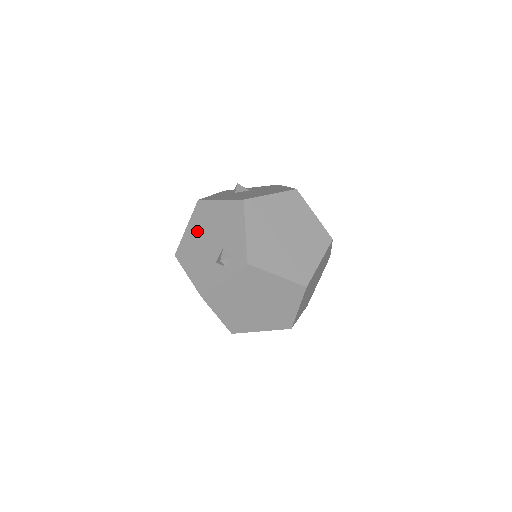
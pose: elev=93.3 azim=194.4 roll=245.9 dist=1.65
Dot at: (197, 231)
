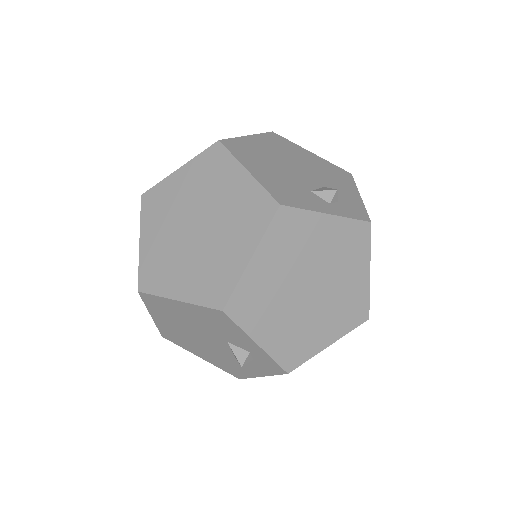
Dot at: (271, 149)
